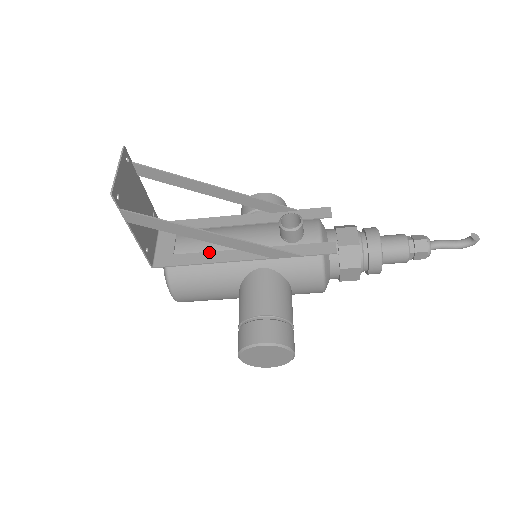
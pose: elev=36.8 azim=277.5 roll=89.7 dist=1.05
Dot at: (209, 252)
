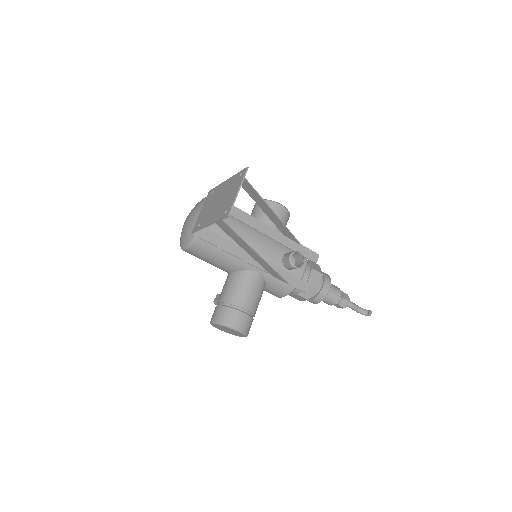
Dot at: (235, 245)
